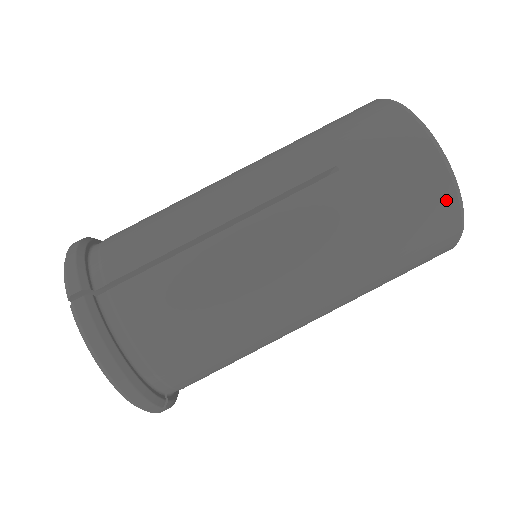
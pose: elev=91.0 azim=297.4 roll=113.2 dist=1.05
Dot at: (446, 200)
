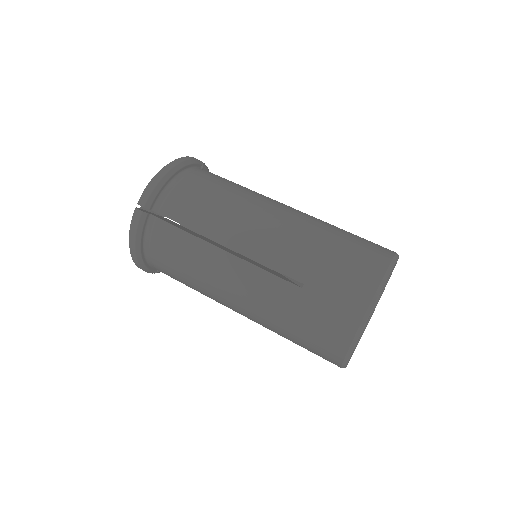
Dot at: (378, 267)
